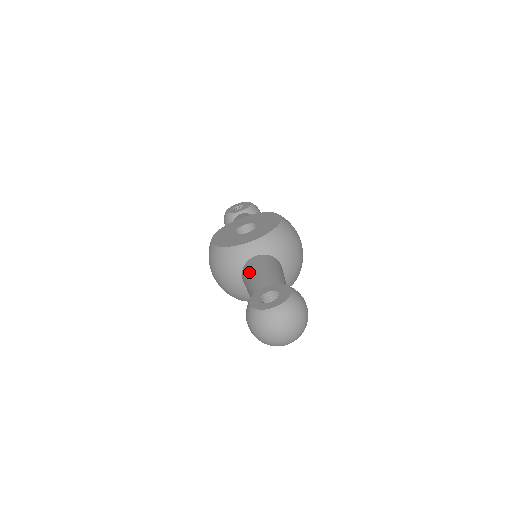
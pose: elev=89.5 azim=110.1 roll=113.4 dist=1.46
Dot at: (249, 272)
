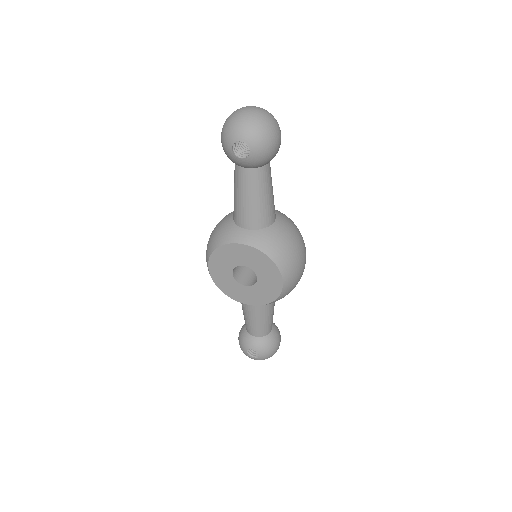
Dot at: occluded
